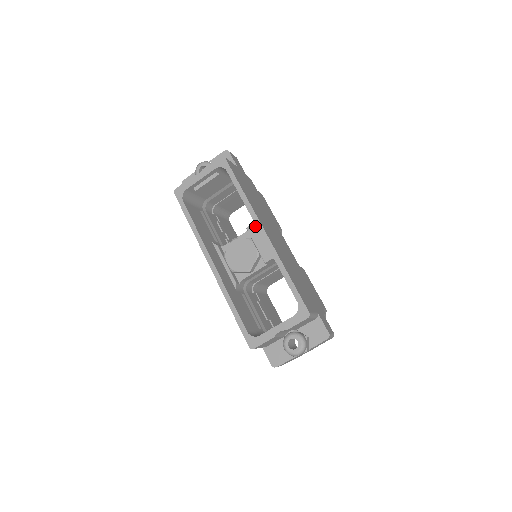
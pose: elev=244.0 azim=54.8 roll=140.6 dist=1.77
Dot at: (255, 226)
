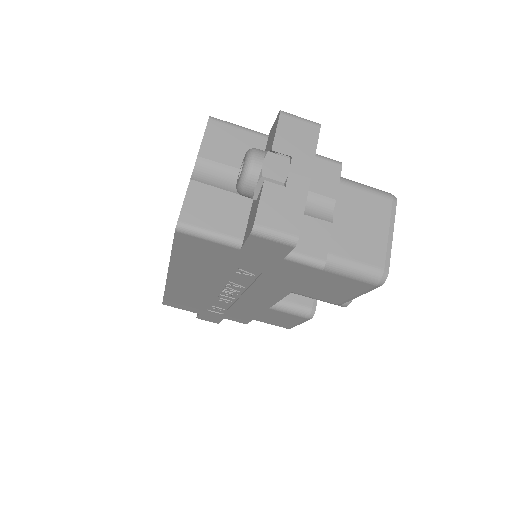
Dot at: occluded
